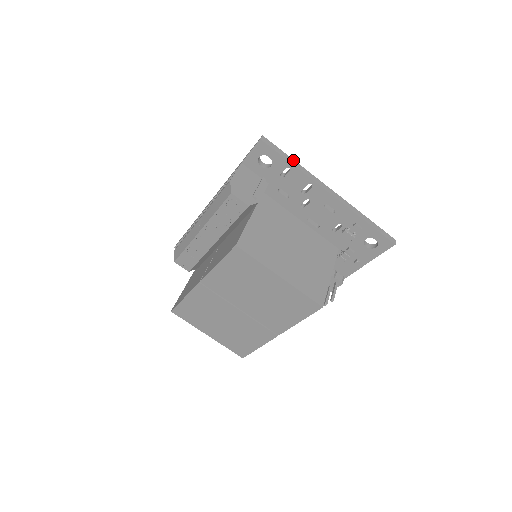
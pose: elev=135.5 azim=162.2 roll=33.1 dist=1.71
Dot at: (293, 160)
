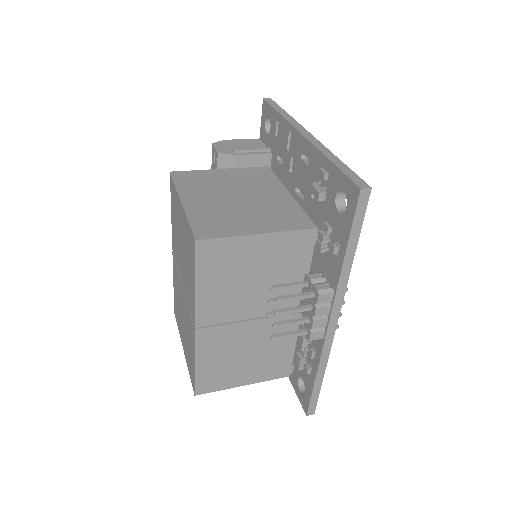
Dot at: (285, 112)
